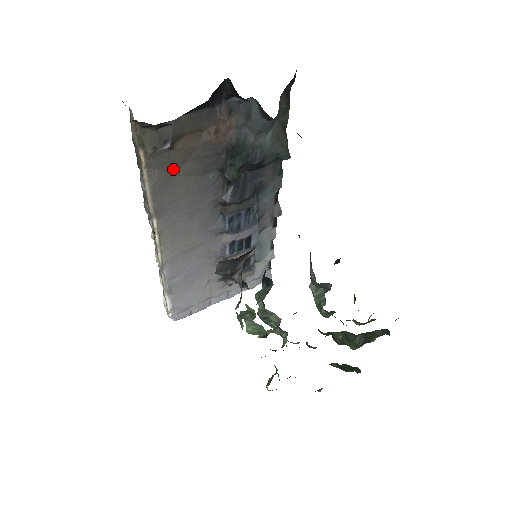
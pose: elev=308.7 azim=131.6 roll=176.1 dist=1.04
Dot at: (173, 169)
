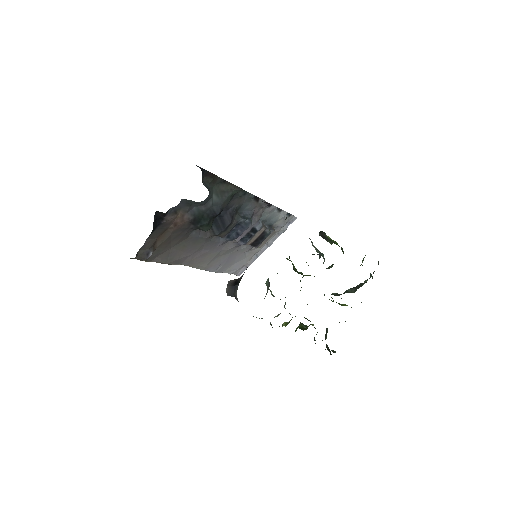
Dot at: (166, 249)
